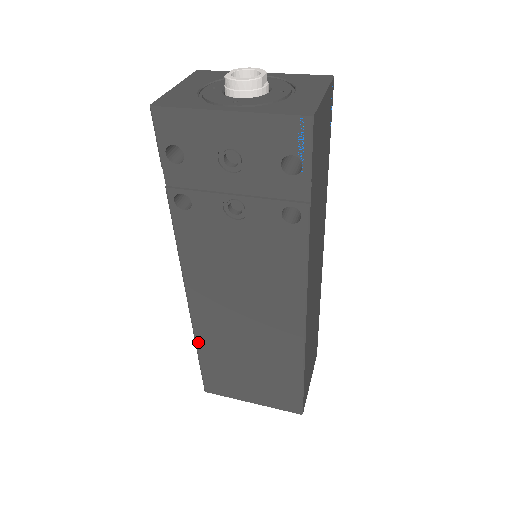
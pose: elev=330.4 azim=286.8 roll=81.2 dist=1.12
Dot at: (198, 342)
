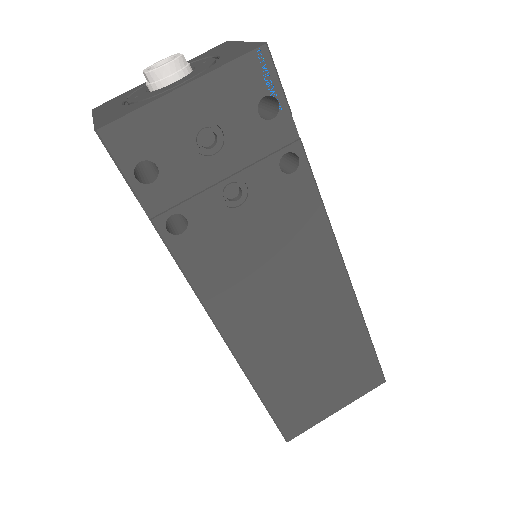
Dot at: (257, 386)
